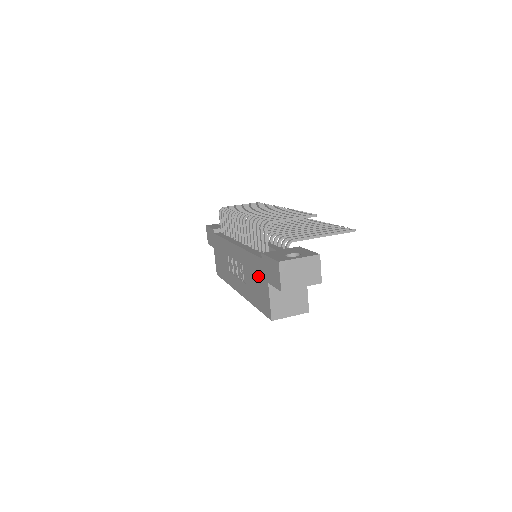
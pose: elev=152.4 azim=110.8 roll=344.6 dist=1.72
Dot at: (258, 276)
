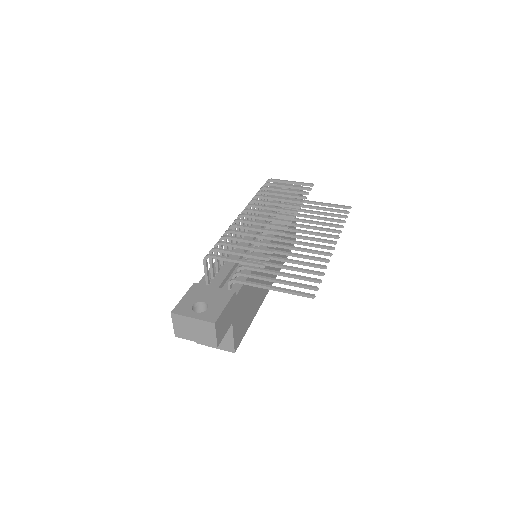
Dot at: occluded
